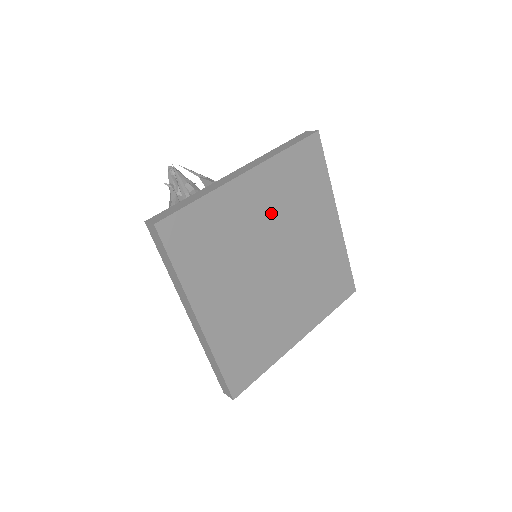
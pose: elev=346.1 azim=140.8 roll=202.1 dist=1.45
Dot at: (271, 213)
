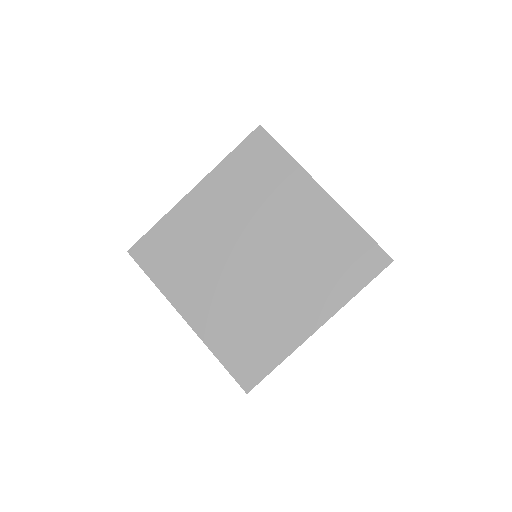
Dot at: (231, 212)
